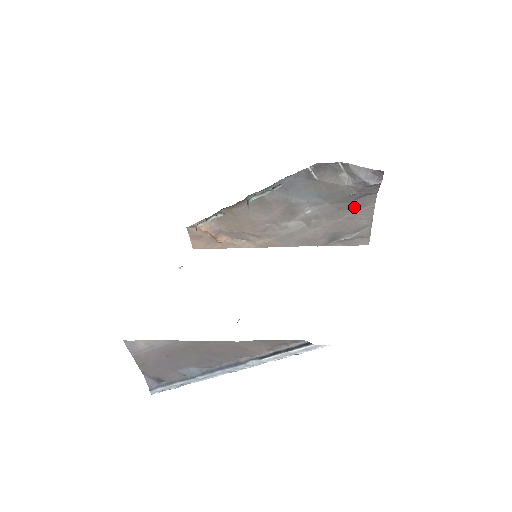
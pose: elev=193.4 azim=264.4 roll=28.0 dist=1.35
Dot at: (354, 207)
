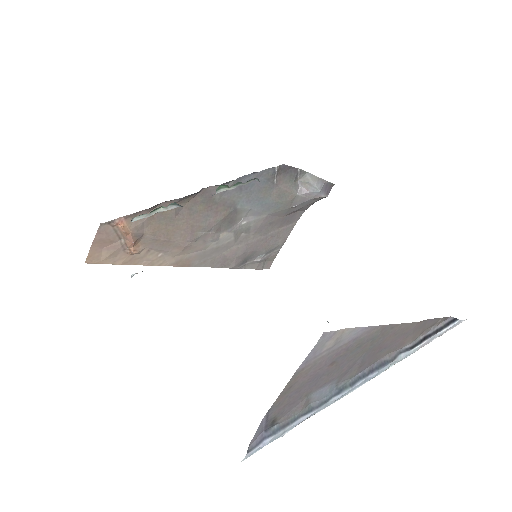
Dot at: (282, 223)
